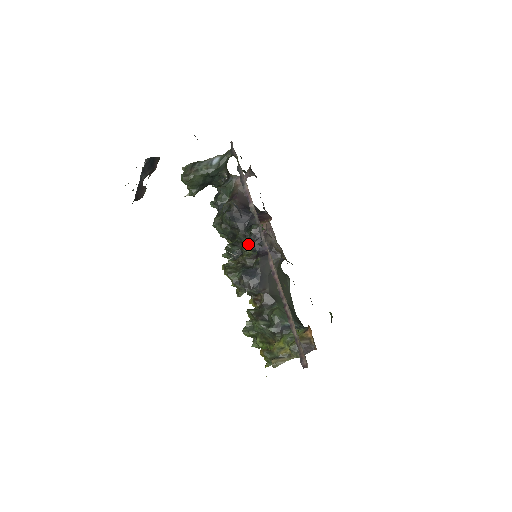
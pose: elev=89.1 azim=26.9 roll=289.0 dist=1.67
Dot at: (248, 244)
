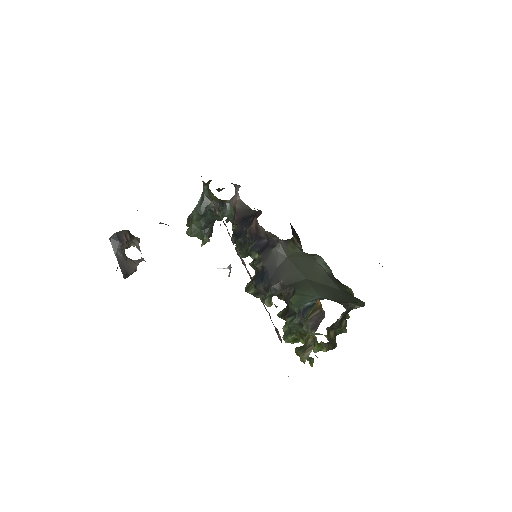
Dot at: (250, 250)
